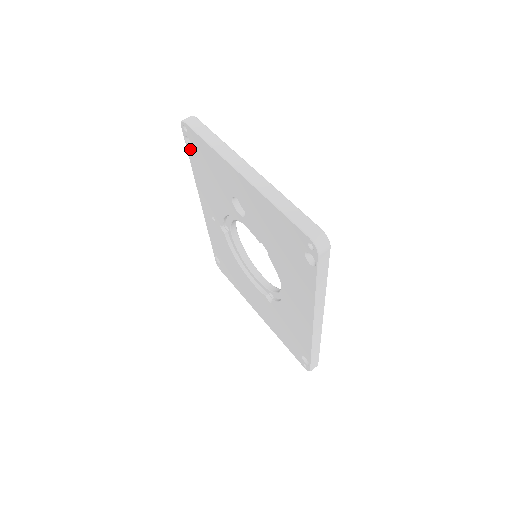
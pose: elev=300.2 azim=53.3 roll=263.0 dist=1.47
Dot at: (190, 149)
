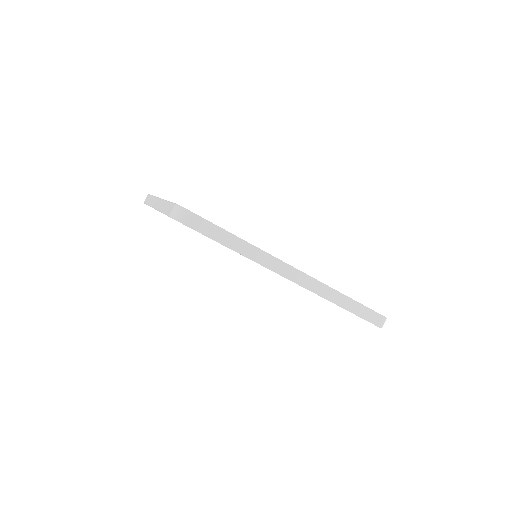
Dot at: occluded
